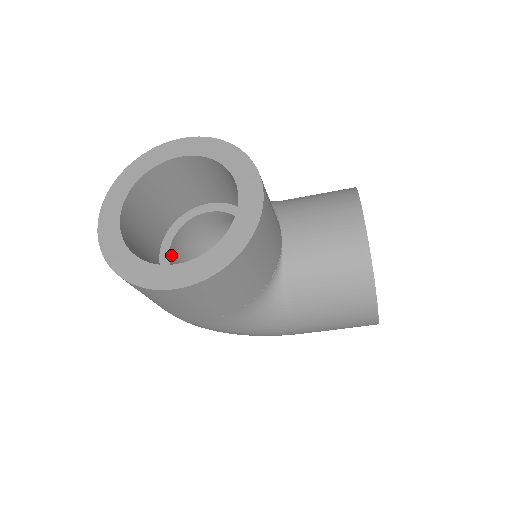
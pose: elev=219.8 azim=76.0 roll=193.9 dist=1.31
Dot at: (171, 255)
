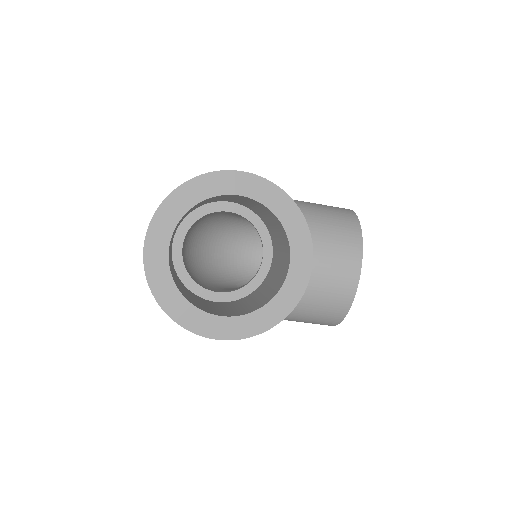
Dot at: (183, 244)
